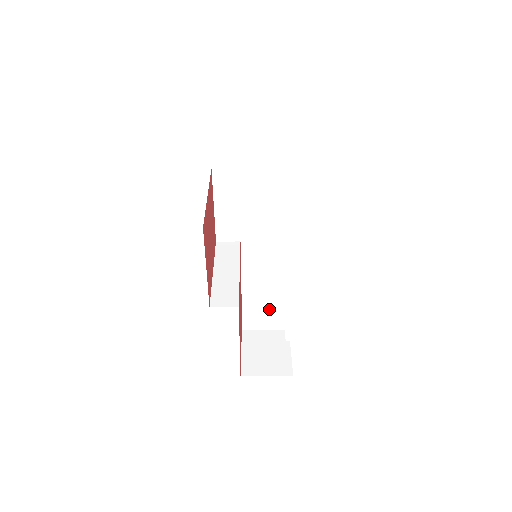
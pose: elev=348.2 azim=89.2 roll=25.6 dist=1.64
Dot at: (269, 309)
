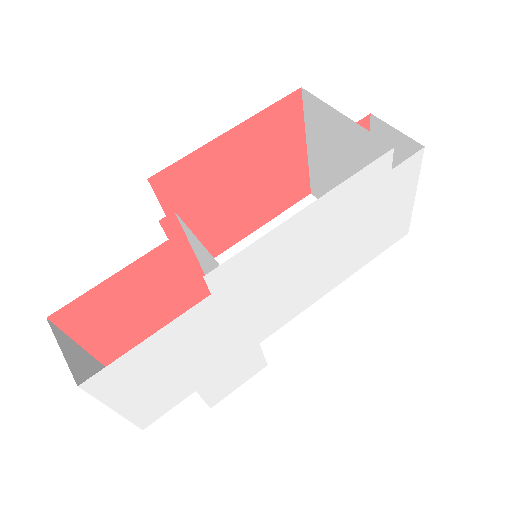
Dot at: occluded
